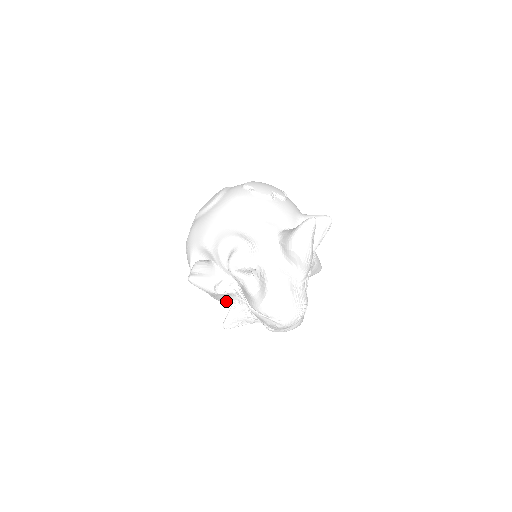
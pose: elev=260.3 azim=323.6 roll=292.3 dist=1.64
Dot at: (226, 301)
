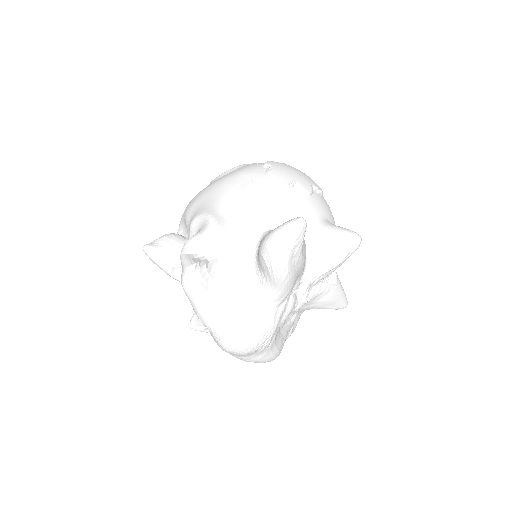
Dot at: occluded
